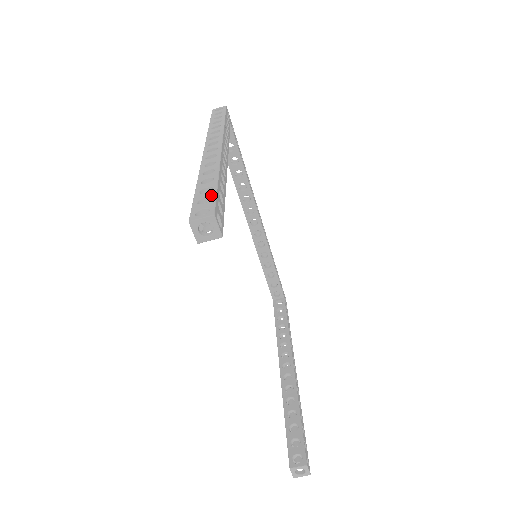
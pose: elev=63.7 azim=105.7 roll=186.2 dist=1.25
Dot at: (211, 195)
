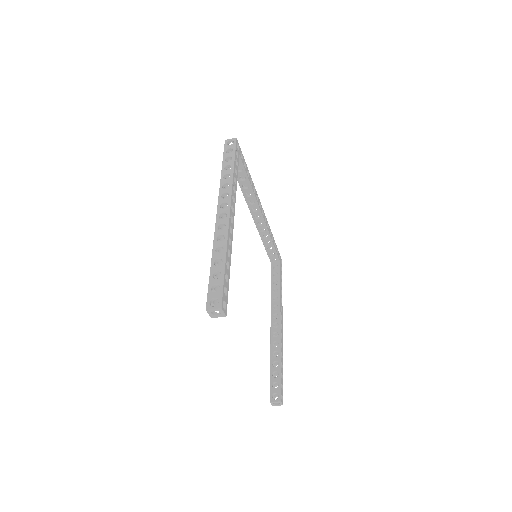
Dot at: (220, 283)
